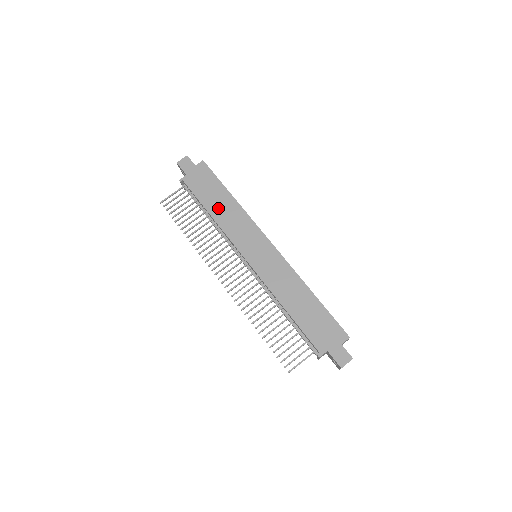
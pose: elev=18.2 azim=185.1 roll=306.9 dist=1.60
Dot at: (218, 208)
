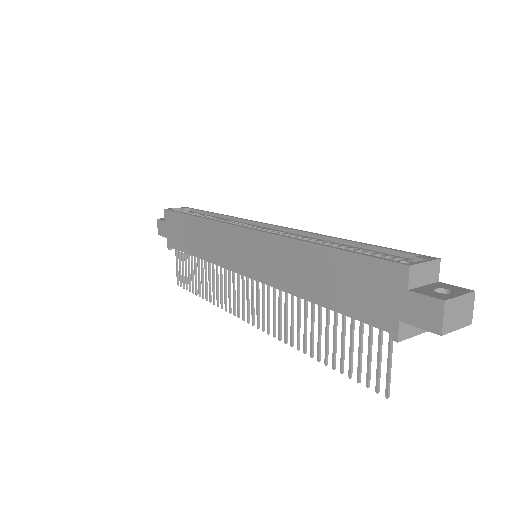
Dot at: (196, 243)
